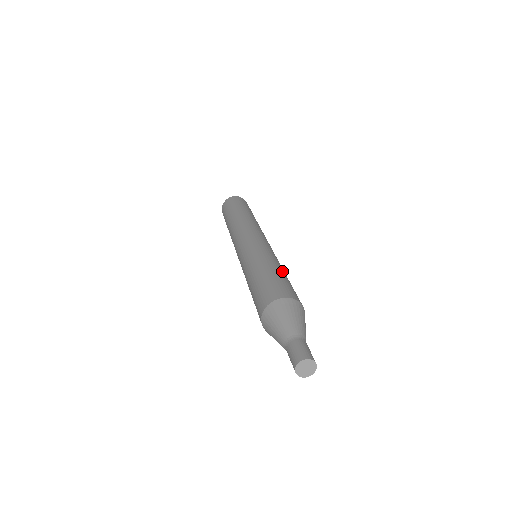
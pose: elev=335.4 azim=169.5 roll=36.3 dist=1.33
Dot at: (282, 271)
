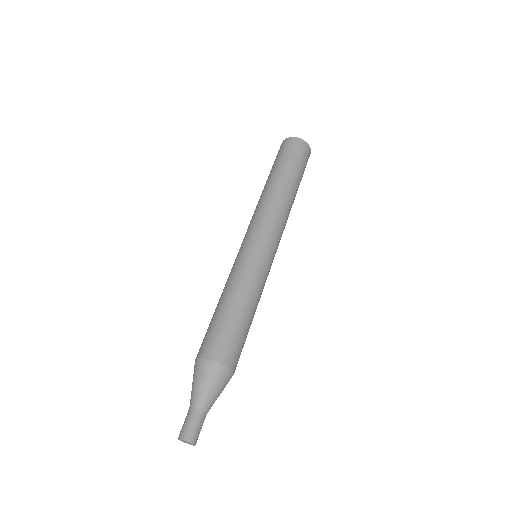
Dot at: (252, 316)
